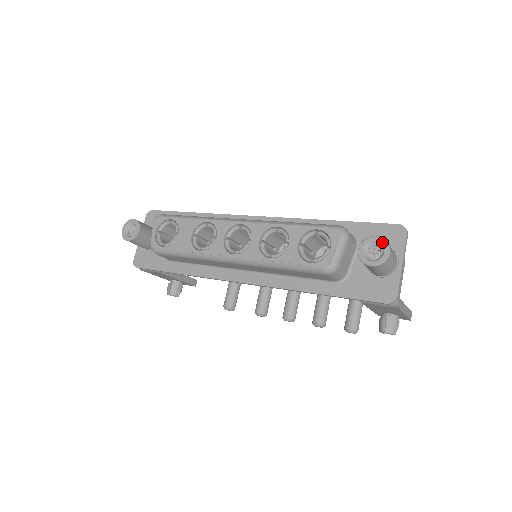
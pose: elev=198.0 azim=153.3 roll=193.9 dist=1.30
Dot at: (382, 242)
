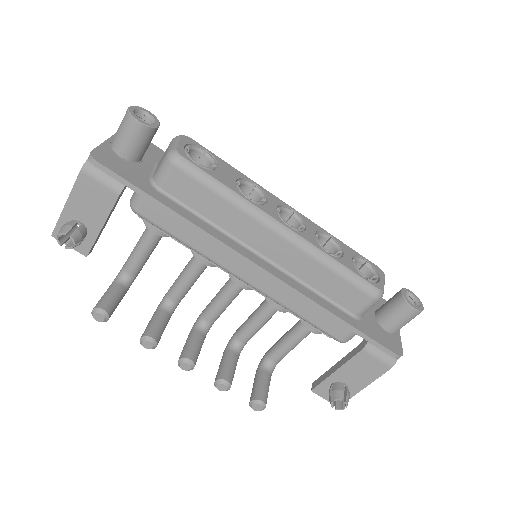
Dot at: (417, 297)
